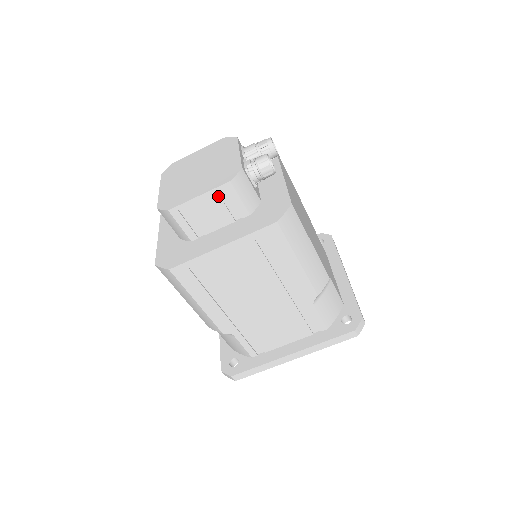
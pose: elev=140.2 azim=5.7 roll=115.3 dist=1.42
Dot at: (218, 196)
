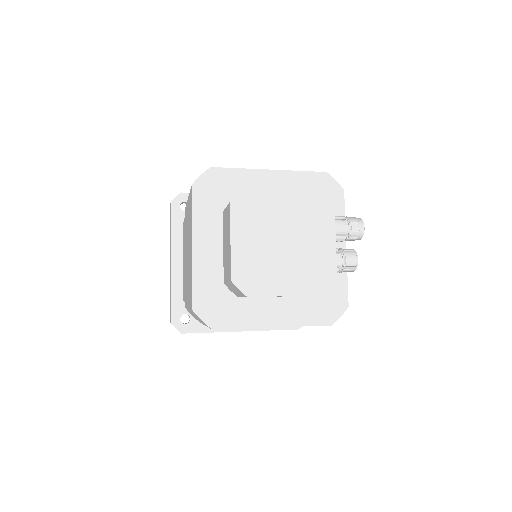
Dot at: occluded
